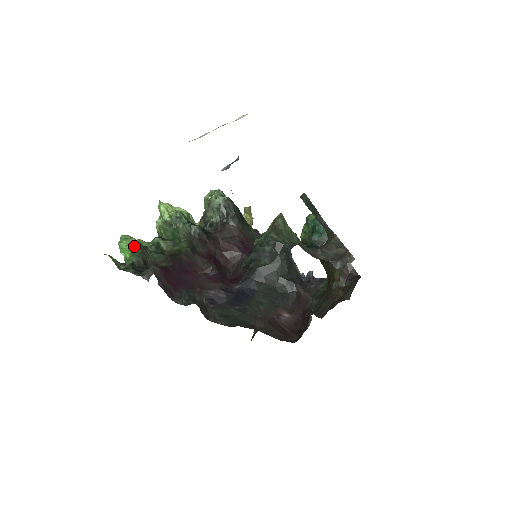
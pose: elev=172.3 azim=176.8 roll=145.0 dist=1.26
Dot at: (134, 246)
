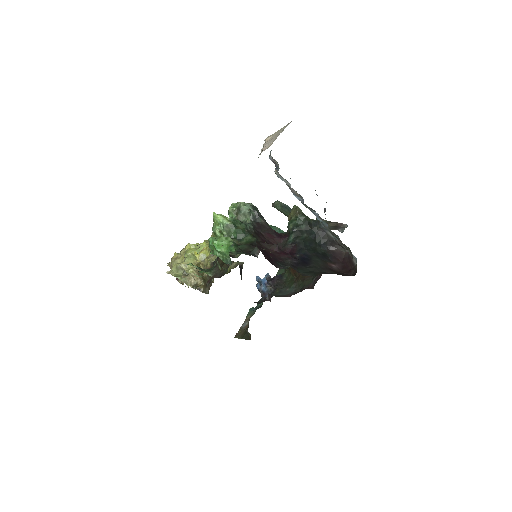
Dot at: (229, 240)
